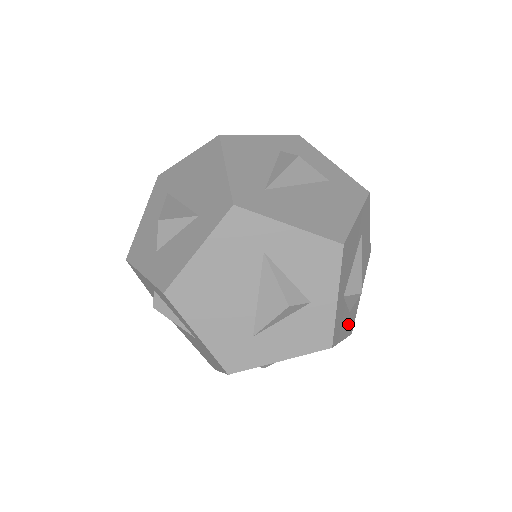
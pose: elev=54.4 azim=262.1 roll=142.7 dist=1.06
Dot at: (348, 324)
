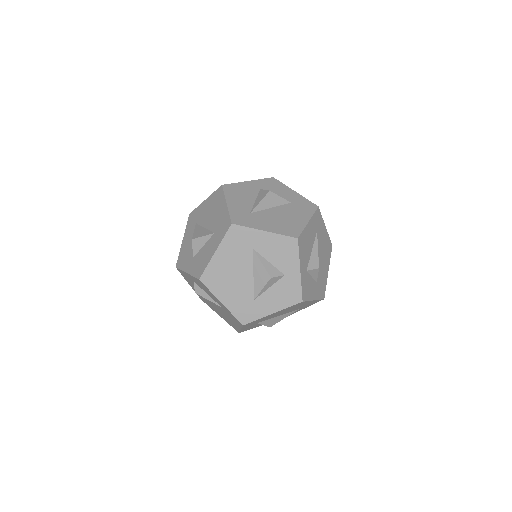
Dot at: (318, 291)
